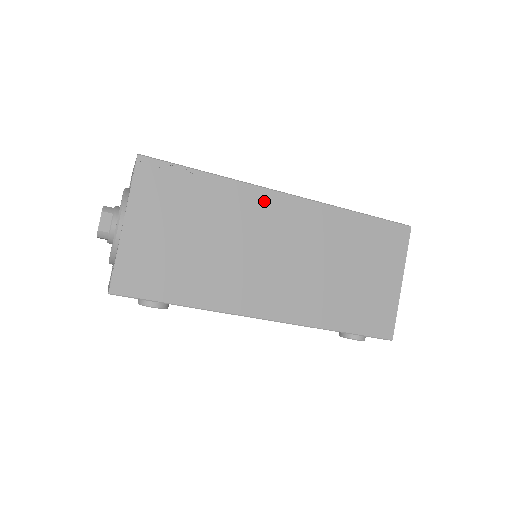
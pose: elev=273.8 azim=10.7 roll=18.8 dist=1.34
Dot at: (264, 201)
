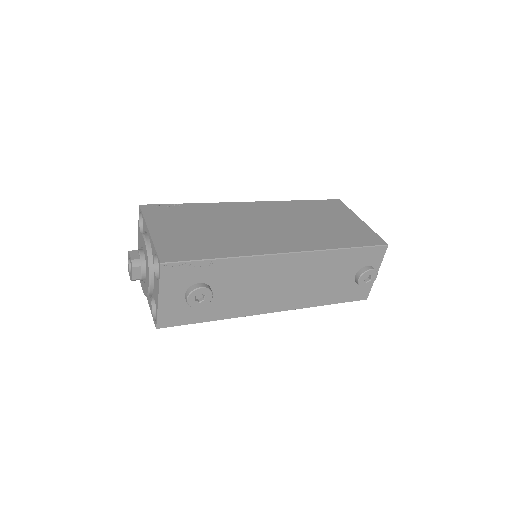
Dot at: (236, 207)
